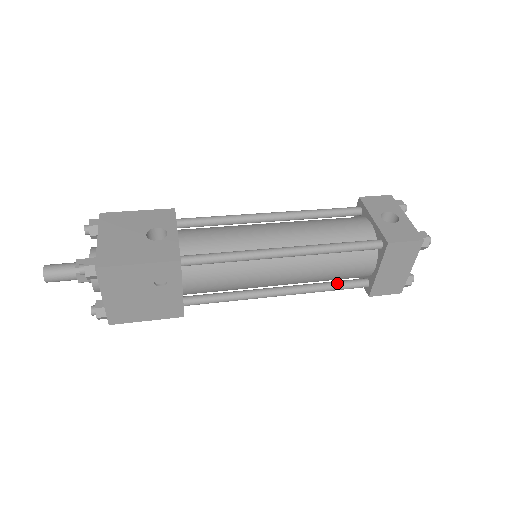
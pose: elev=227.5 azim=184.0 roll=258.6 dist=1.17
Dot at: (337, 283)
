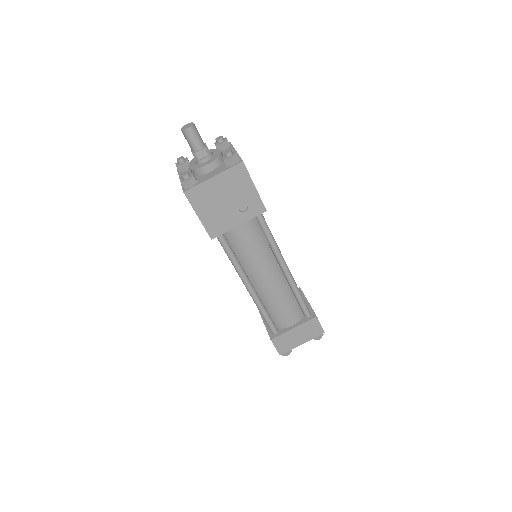
Dot at: (269, 315)
